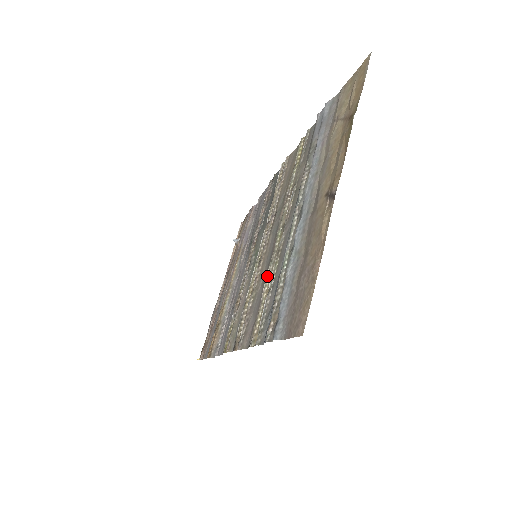
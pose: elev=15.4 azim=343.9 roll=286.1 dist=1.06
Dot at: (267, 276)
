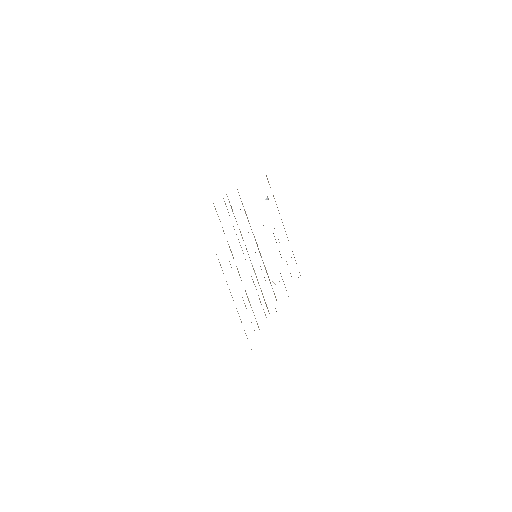
Dot at: (248, 300)
